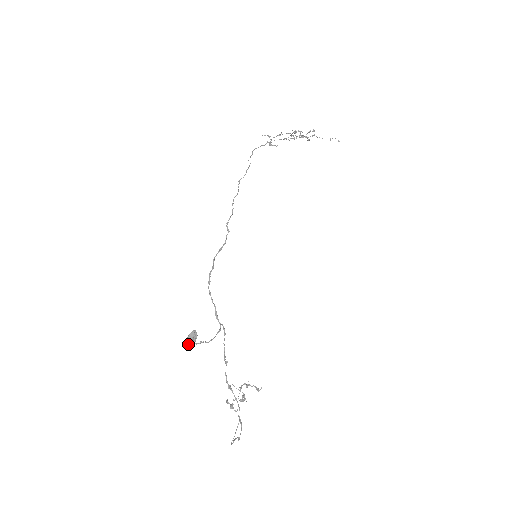
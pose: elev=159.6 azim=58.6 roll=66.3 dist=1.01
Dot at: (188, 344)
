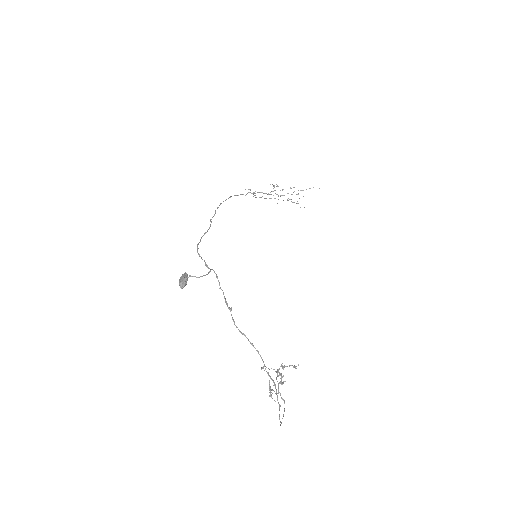
Dot at: (180, 282)
